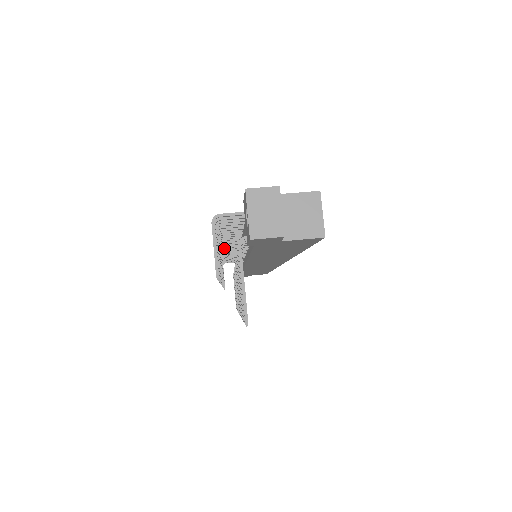
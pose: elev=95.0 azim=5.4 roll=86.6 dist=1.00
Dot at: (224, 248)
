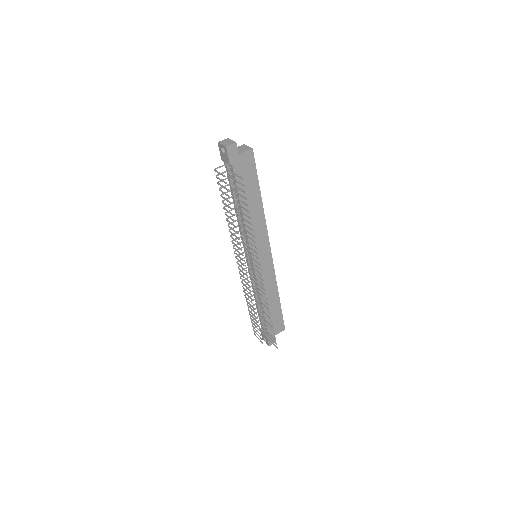
Dot at: occluded
